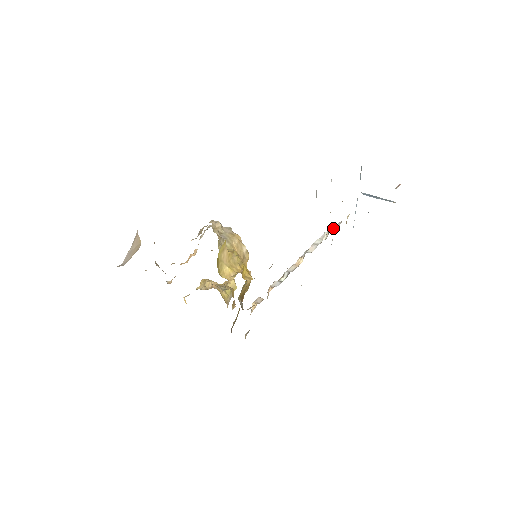
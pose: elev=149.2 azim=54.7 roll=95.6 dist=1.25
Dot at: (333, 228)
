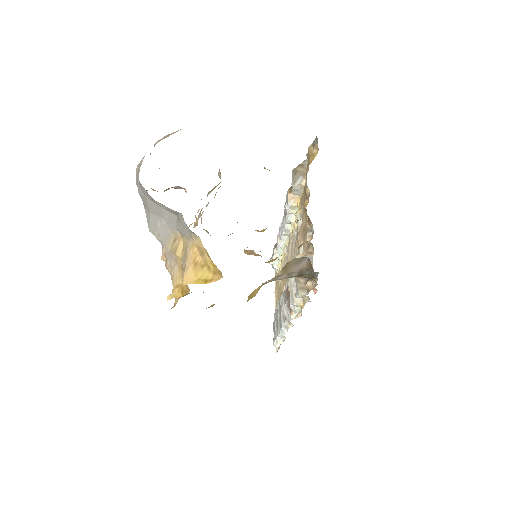
Dot at: occluded
